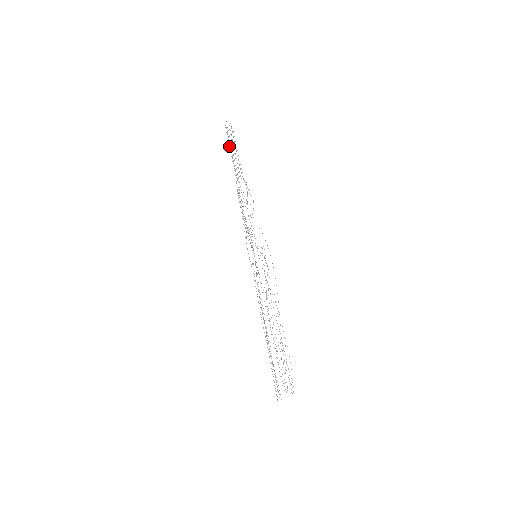
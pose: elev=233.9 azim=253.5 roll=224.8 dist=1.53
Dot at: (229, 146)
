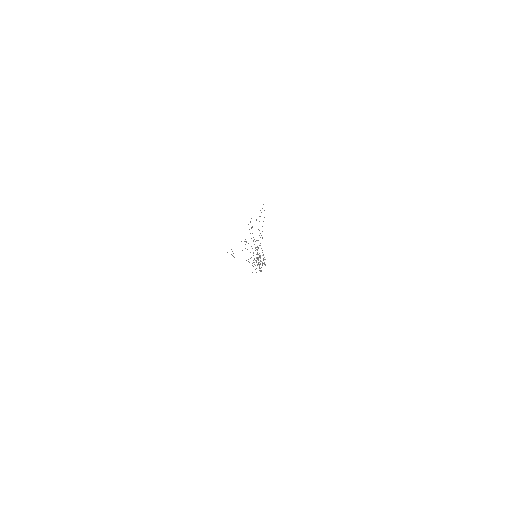
Dot at: occluded
